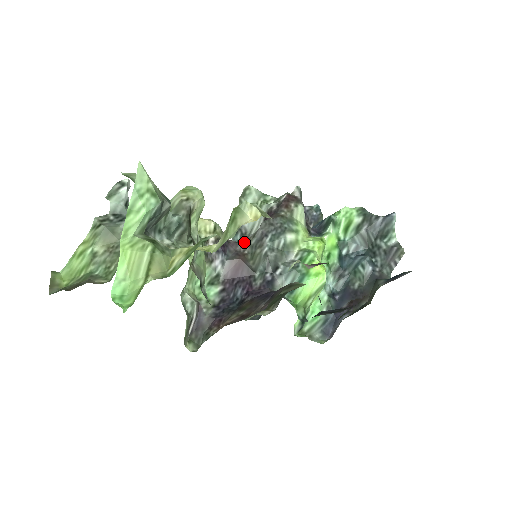
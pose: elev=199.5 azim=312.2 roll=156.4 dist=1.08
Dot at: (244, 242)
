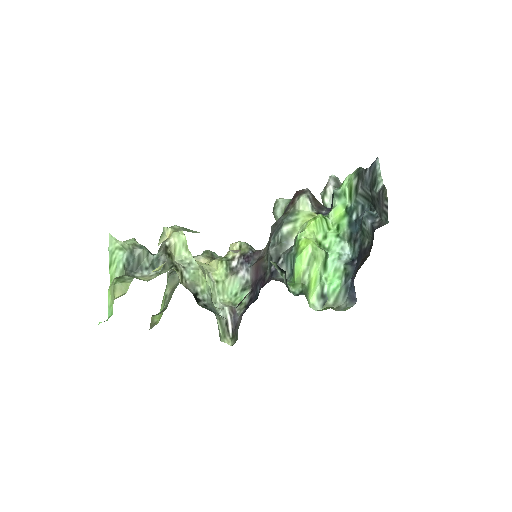
Dot at: (265, 248)
